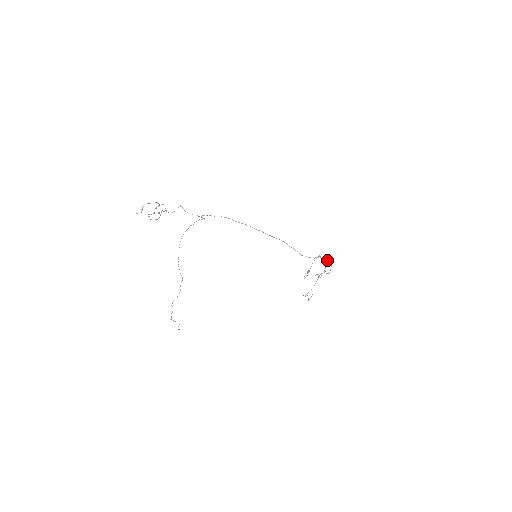
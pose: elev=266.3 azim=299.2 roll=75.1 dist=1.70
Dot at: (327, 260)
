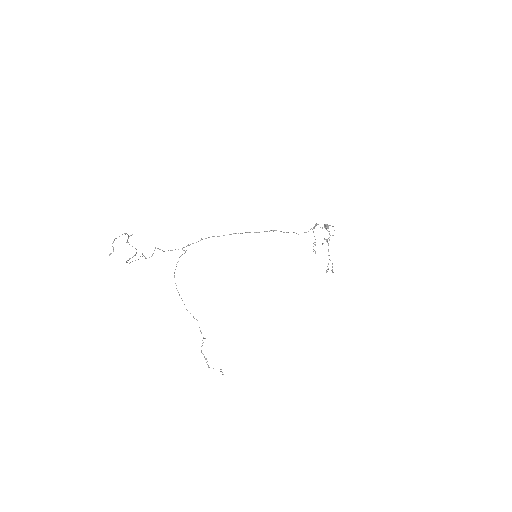
Dot at: (326, 226)
